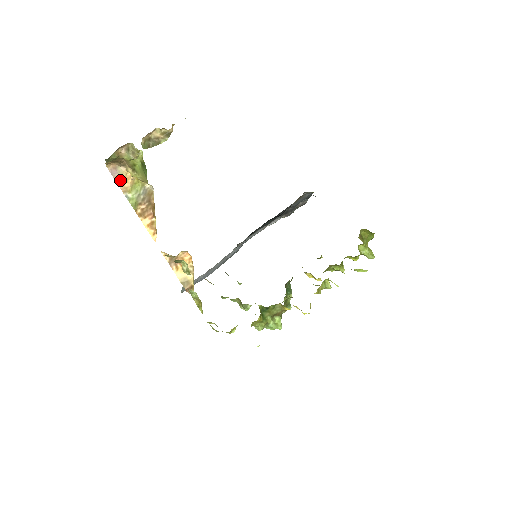
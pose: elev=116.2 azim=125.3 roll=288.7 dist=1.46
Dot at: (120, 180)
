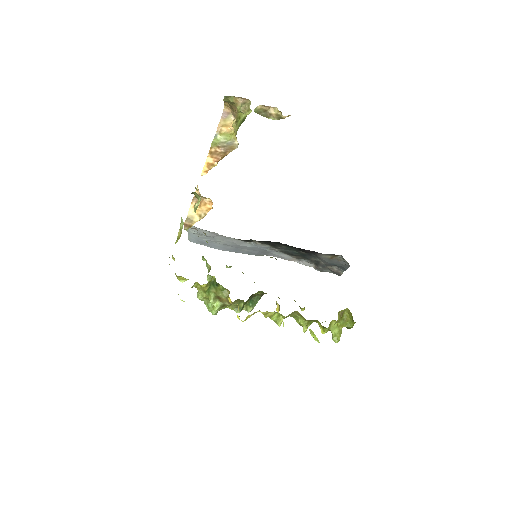
Dot at: (223, 122)
